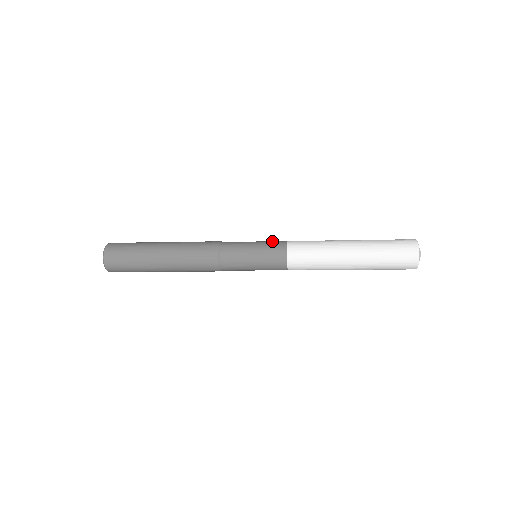
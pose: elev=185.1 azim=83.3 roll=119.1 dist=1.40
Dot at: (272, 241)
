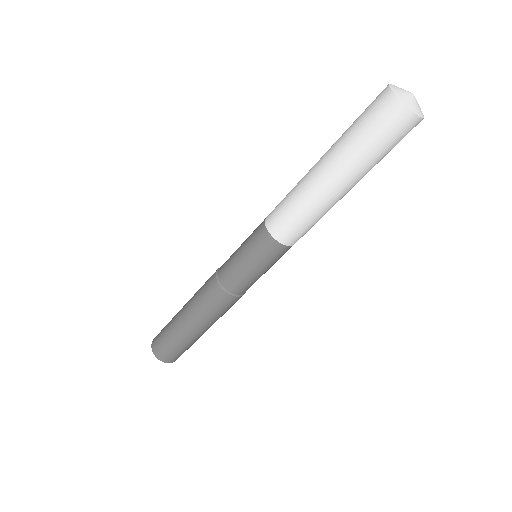
Dot at: occluded
